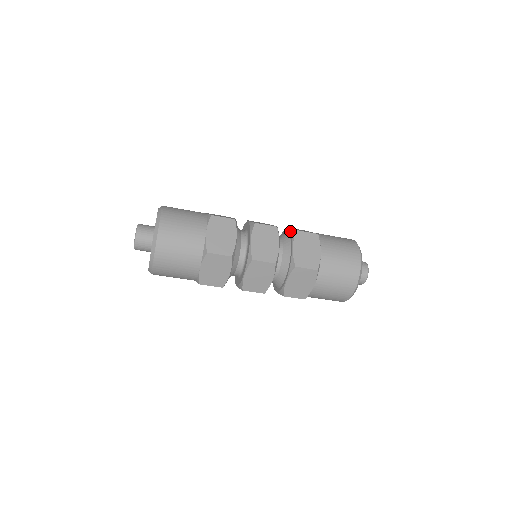
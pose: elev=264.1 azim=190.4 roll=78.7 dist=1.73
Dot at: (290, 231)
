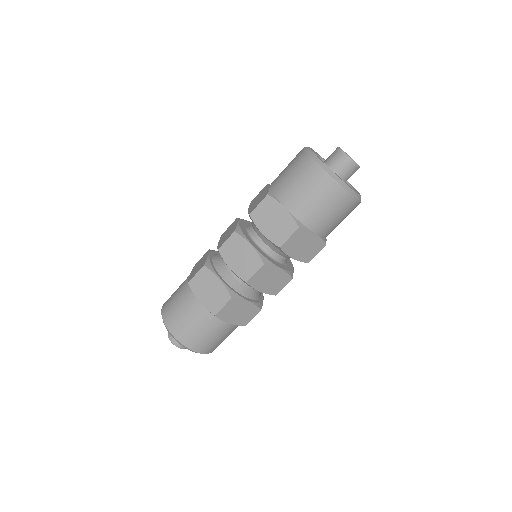
Dot at: occluded
